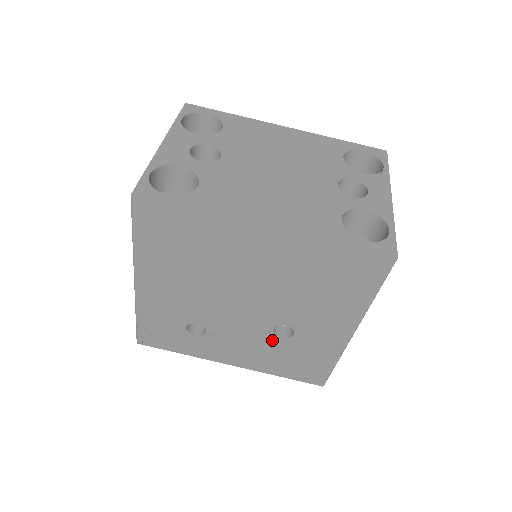
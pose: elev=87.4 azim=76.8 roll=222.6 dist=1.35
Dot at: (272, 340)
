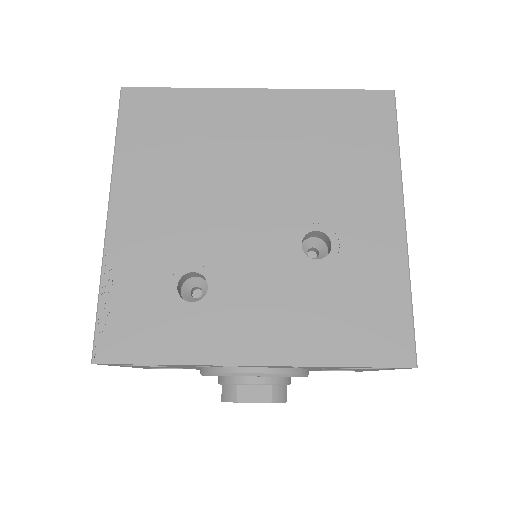
Dot at: (306, 270)
